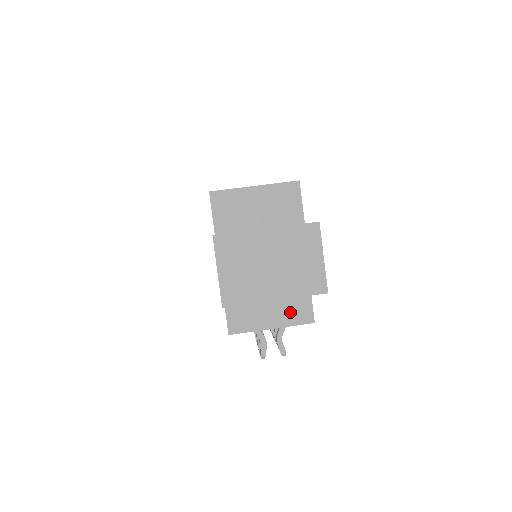
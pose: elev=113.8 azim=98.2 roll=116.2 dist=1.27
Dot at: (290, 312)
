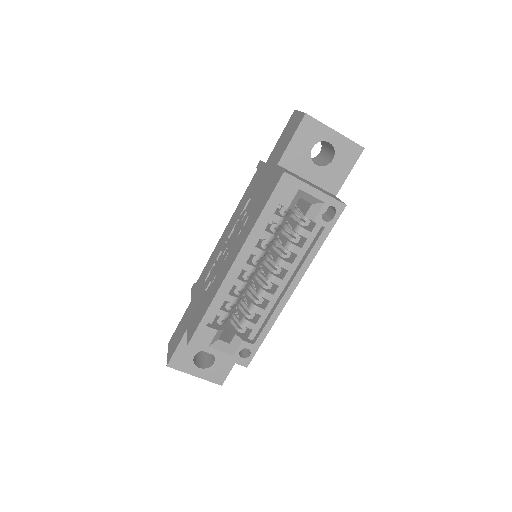
Dot at: occluded
